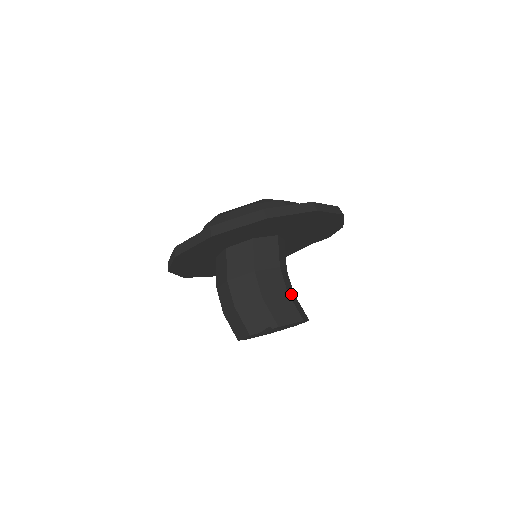
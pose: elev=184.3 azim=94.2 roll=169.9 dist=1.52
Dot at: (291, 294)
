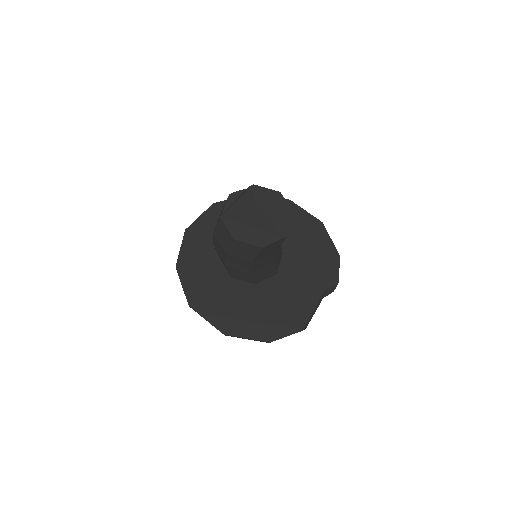
Dot at: occluded
